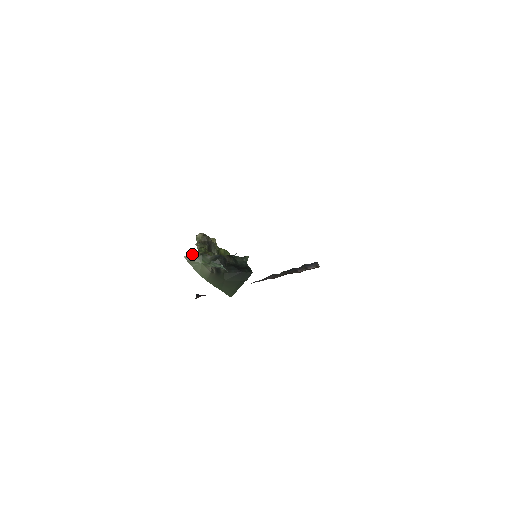
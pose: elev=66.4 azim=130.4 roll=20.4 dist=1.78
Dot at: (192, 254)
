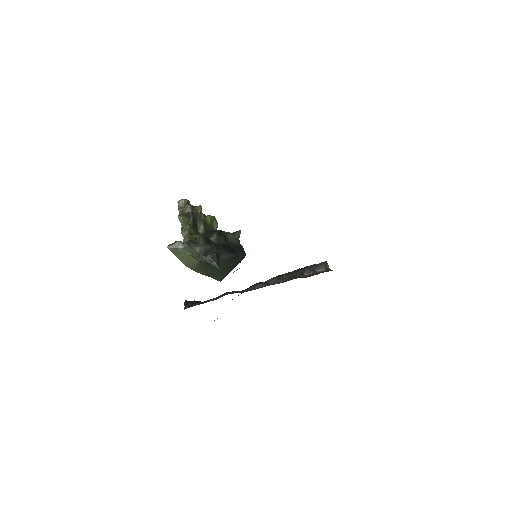
Dot at: (177, 243)
